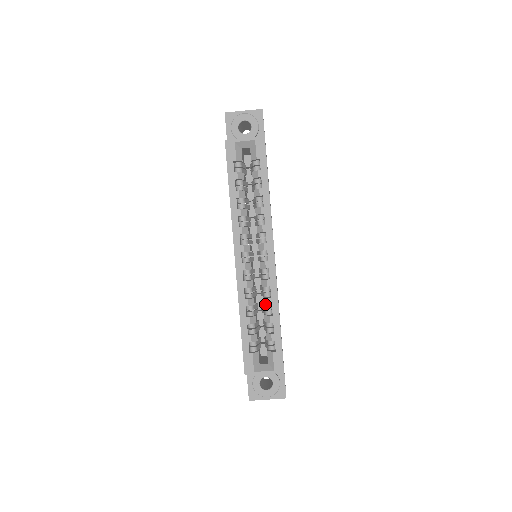
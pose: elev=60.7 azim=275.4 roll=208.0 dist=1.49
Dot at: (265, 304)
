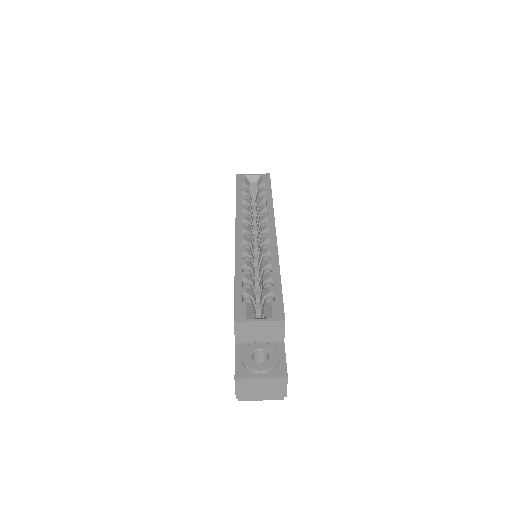
Dot at: (264, 266)
